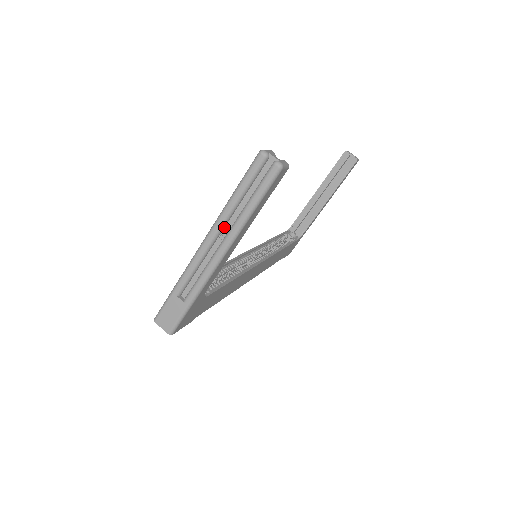
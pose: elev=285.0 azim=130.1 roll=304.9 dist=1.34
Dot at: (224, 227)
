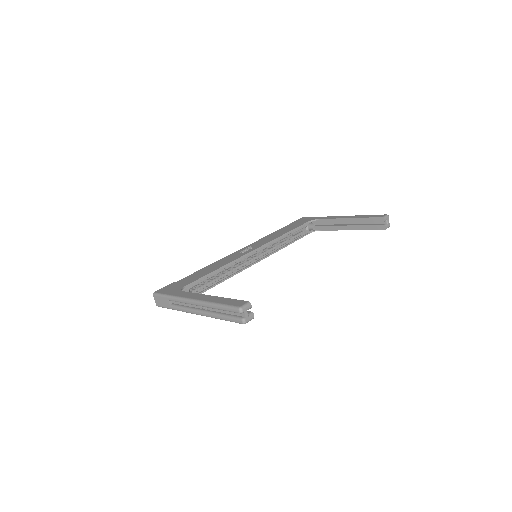
Dot at: occluded
